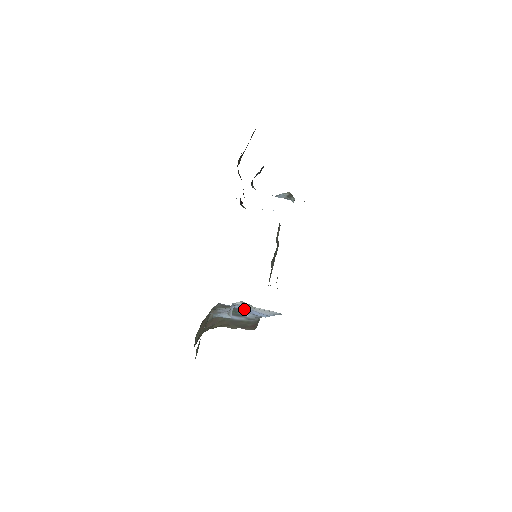
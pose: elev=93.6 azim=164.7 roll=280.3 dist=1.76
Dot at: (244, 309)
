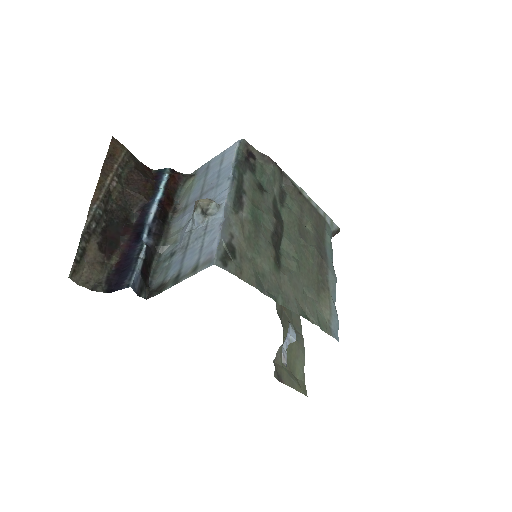
Dot at: occluded
